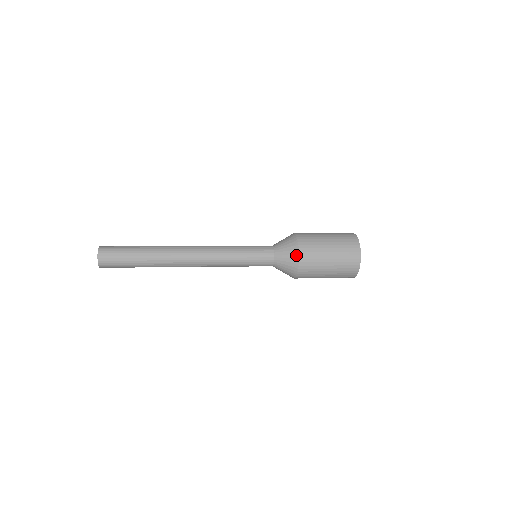
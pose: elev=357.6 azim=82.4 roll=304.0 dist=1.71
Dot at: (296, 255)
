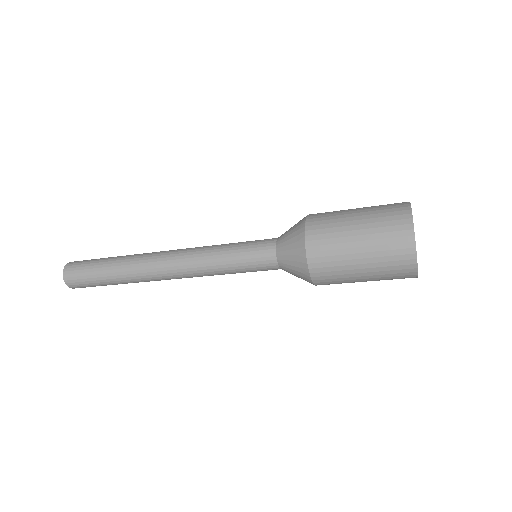
Dot at: (301, 242)
